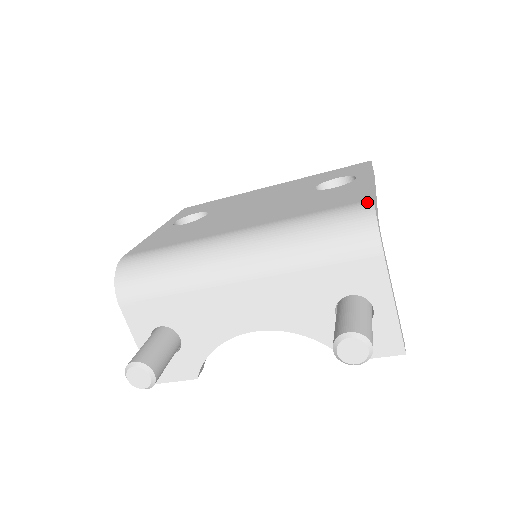
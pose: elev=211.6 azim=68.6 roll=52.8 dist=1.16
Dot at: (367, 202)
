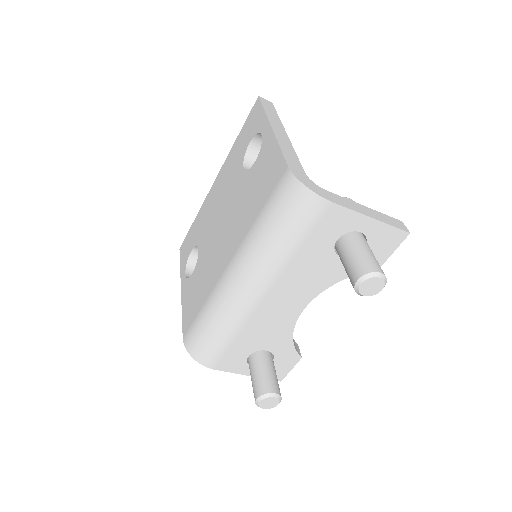
Dot at: (286, 174)
